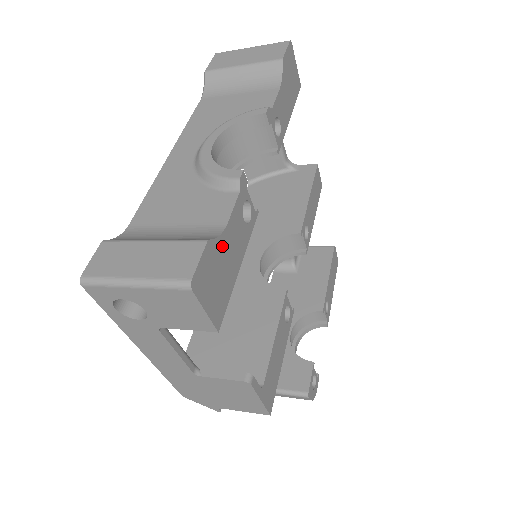
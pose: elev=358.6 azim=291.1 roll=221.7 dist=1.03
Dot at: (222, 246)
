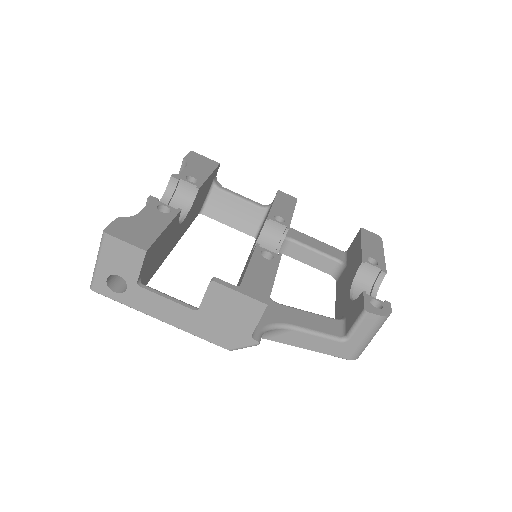
Dot at: (136, 220)
